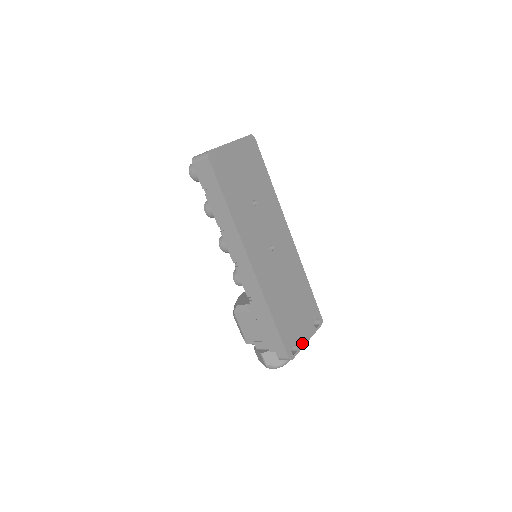
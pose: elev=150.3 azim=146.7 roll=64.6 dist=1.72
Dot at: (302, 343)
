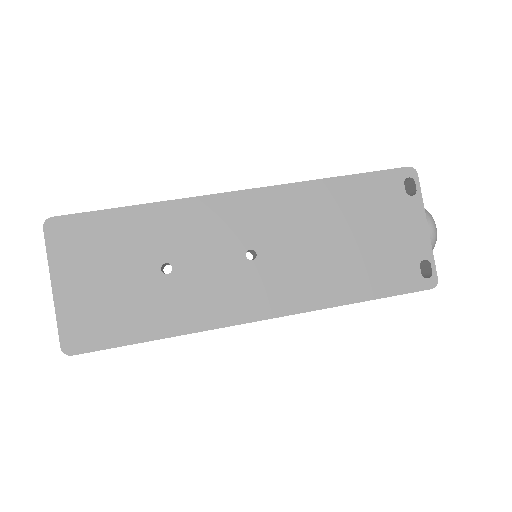
Dot at: (424, 244)
